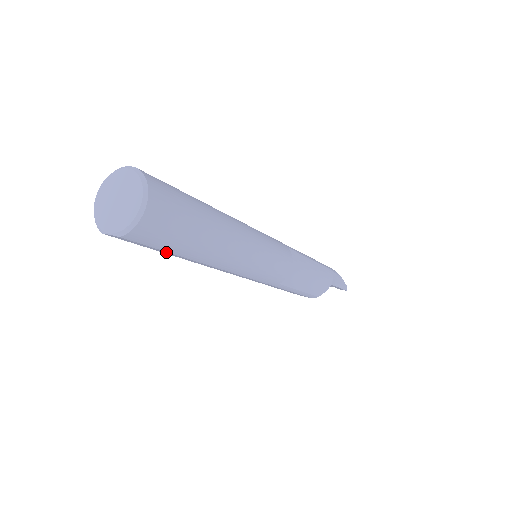
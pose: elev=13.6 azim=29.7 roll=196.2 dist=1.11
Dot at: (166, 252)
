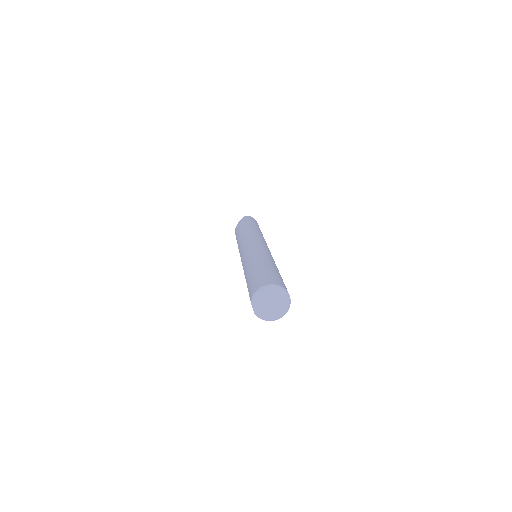
Dot at: occluded
